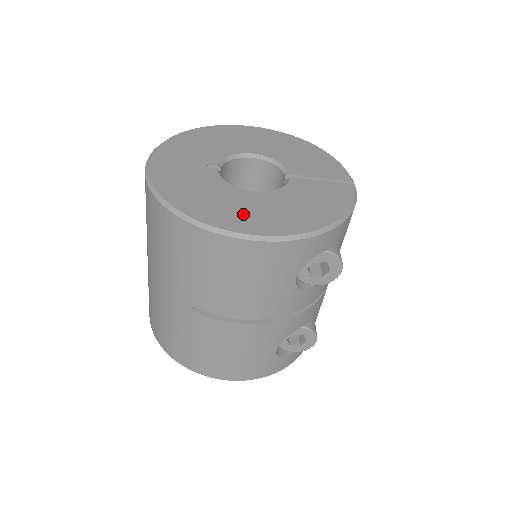
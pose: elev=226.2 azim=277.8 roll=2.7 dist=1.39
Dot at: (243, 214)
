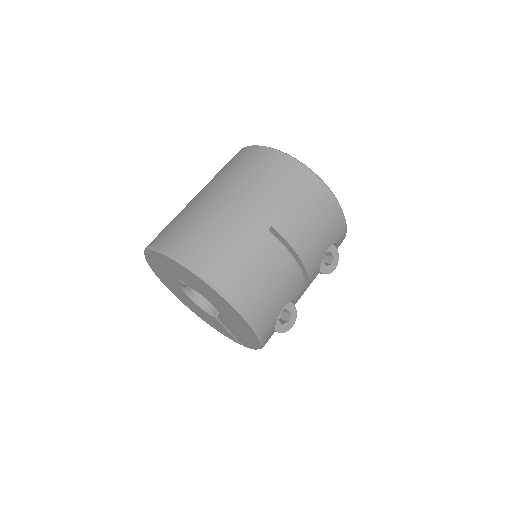
Dot at: occluded
